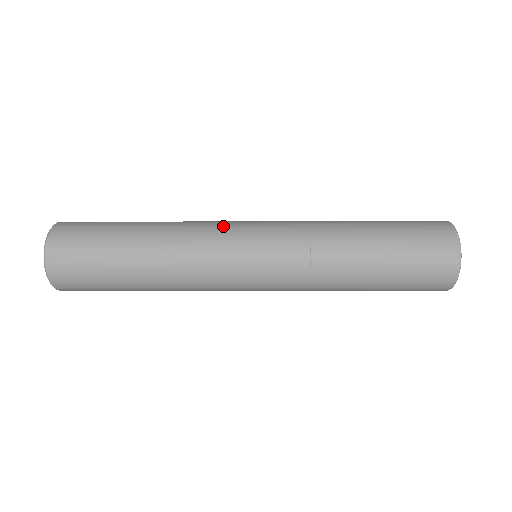
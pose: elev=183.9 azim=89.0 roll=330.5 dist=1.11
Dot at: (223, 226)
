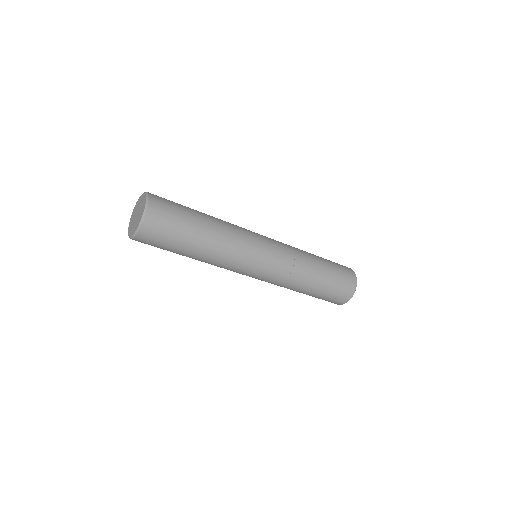
Dot at: occluded
